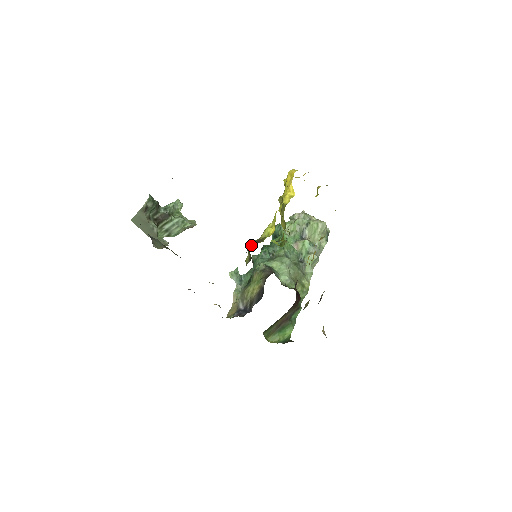
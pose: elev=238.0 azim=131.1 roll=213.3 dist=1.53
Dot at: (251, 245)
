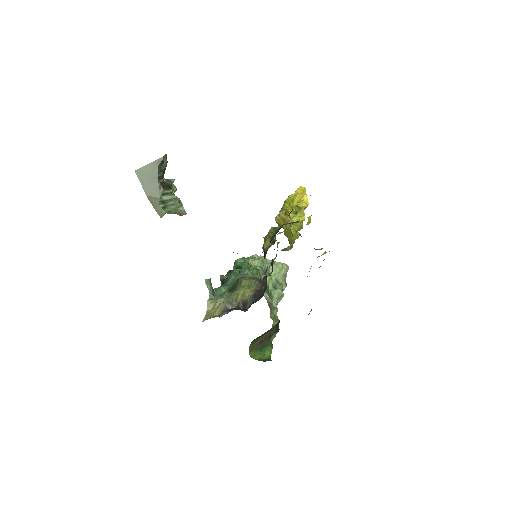
Dot at: occluded
